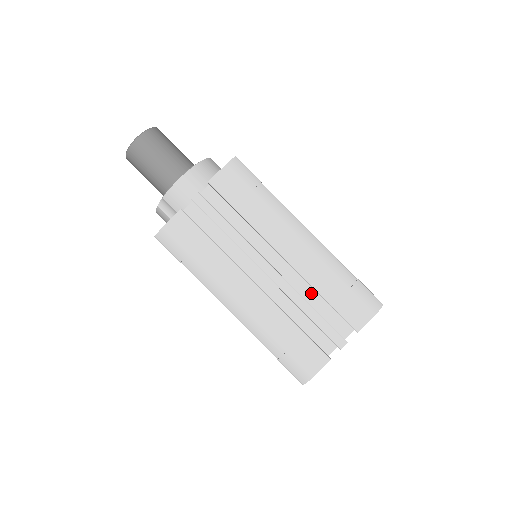
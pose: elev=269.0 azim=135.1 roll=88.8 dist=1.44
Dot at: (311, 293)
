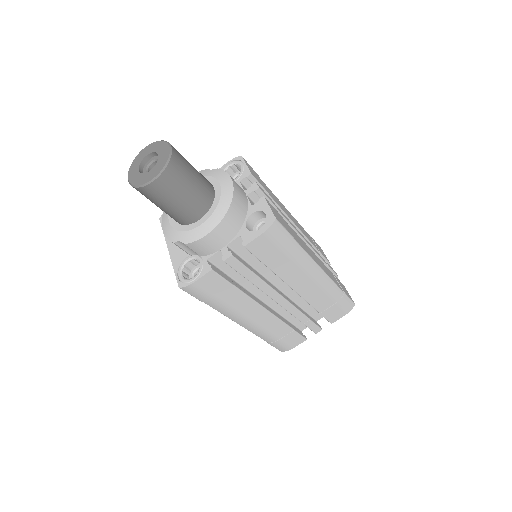
Dot at: (304, 300)
